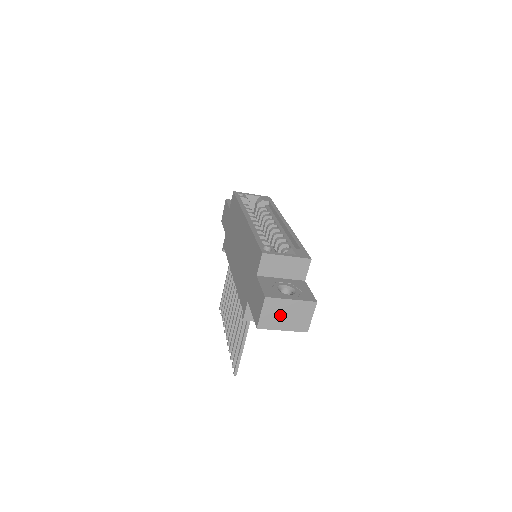
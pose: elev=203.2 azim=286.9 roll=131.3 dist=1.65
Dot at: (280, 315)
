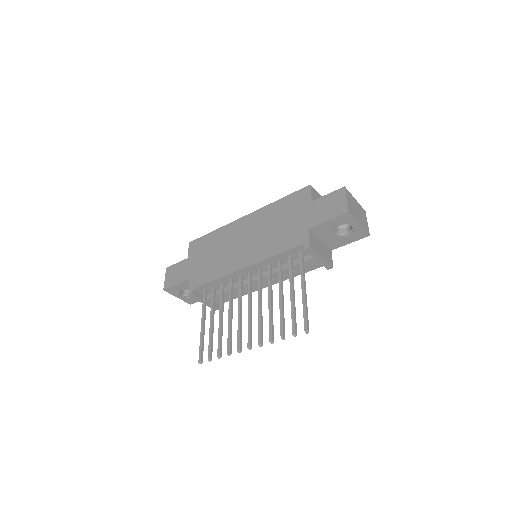
Dot at: (354, 209)
